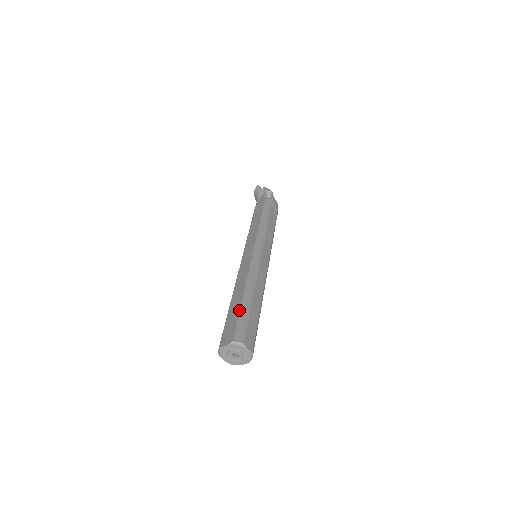
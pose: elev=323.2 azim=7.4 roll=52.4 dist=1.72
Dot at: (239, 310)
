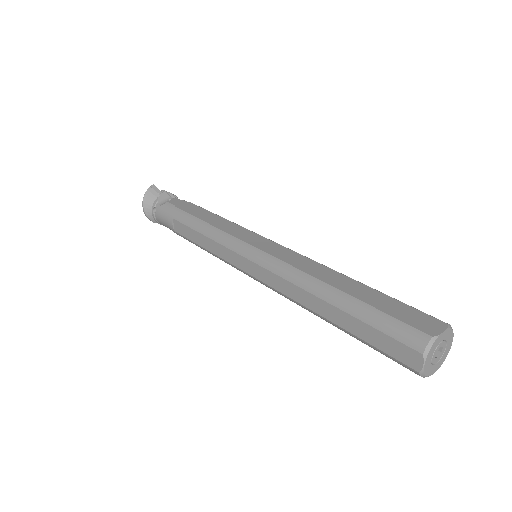
Dot at: occluded
